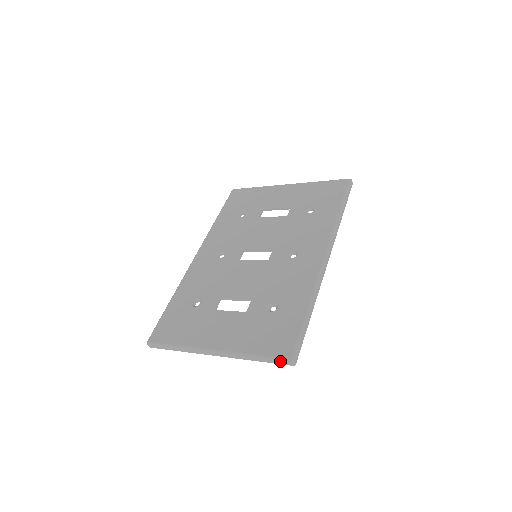
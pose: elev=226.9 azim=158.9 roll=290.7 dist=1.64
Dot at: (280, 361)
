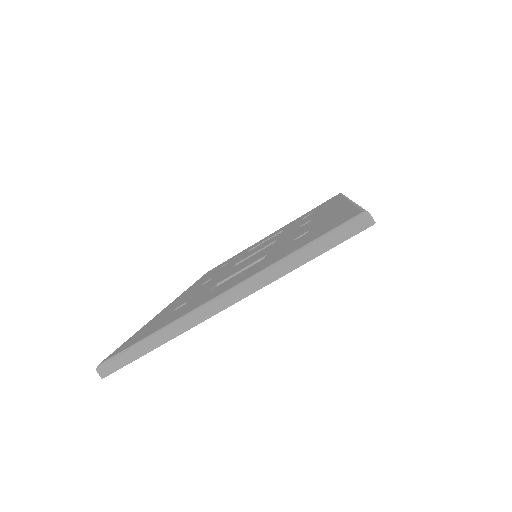
Dot at: (346, 228)
